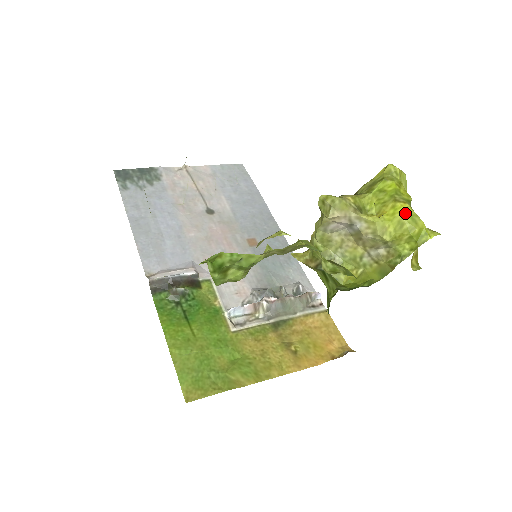
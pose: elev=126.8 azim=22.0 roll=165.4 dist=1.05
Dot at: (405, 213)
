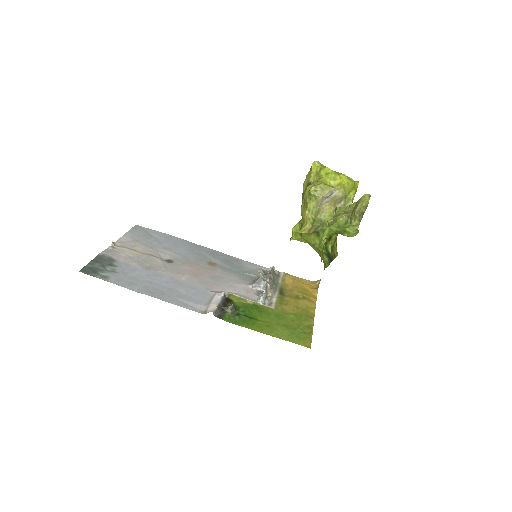
Dot at: (347, 178)
